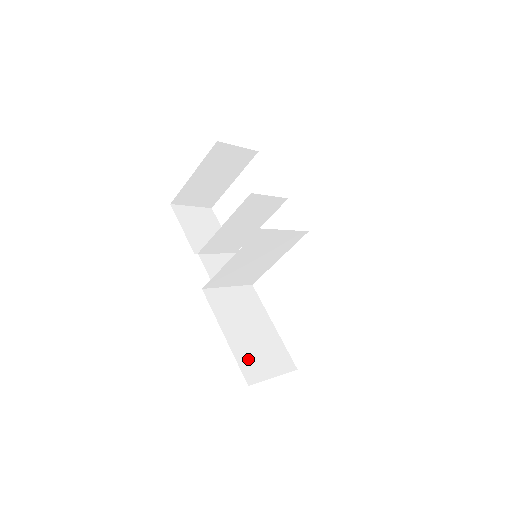
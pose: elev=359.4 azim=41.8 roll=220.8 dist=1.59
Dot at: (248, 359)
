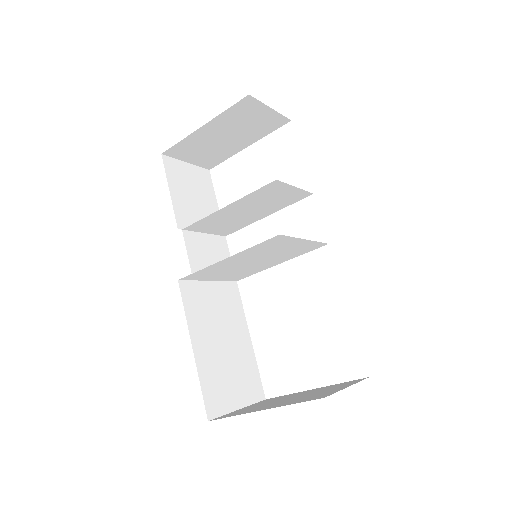
Dot at: (214, 383)
